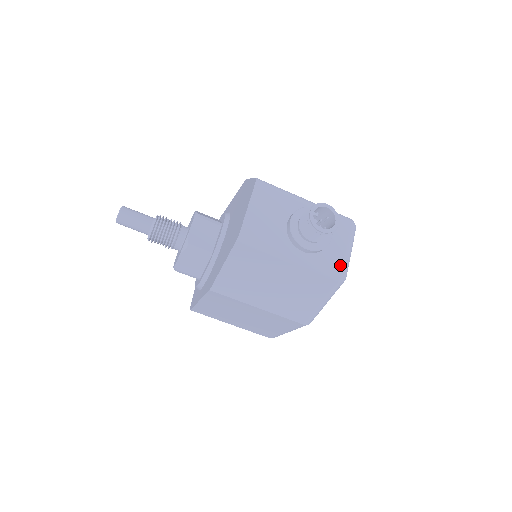
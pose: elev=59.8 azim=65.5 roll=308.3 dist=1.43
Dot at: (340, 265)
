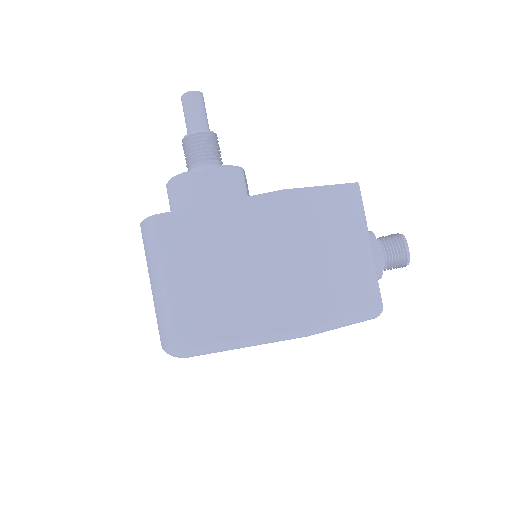
Dot at: occluded
